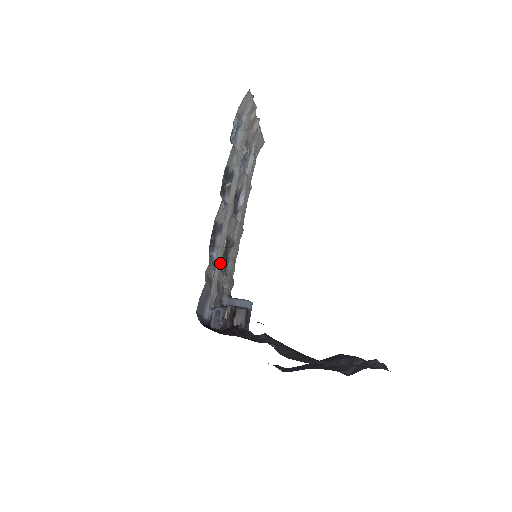
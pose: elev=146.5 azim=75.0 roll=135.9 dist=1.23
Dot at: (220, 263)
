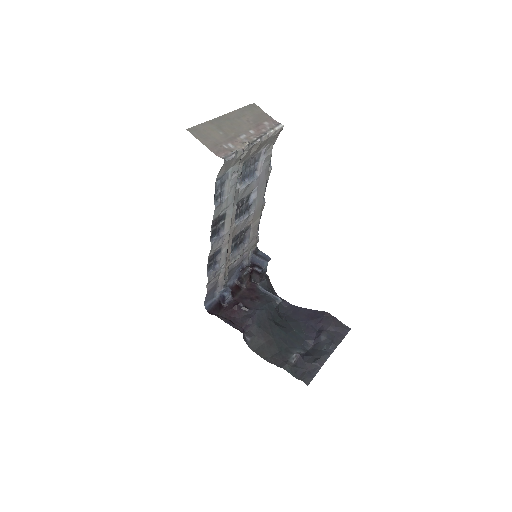
Dot at: (225, 266)
